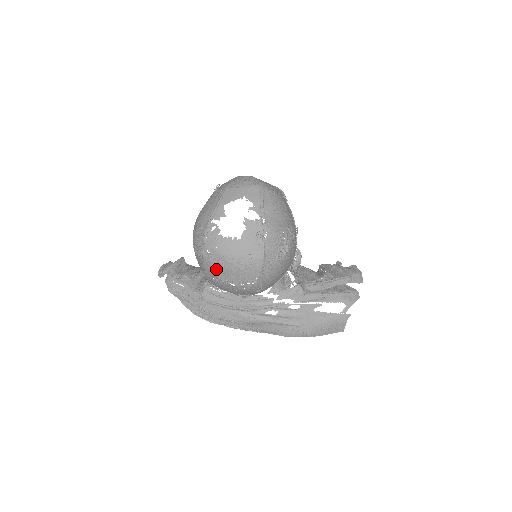
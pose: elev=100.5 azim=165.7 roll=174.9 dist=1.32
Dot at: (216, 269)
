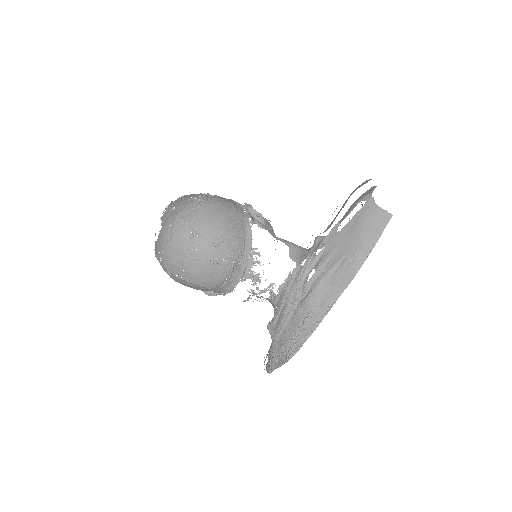
Dot at: (172, 262)
